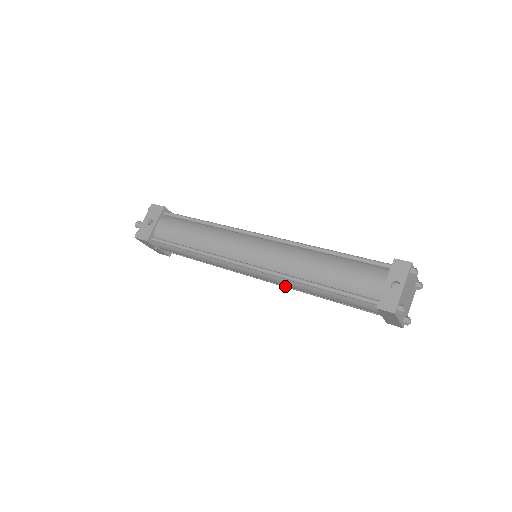
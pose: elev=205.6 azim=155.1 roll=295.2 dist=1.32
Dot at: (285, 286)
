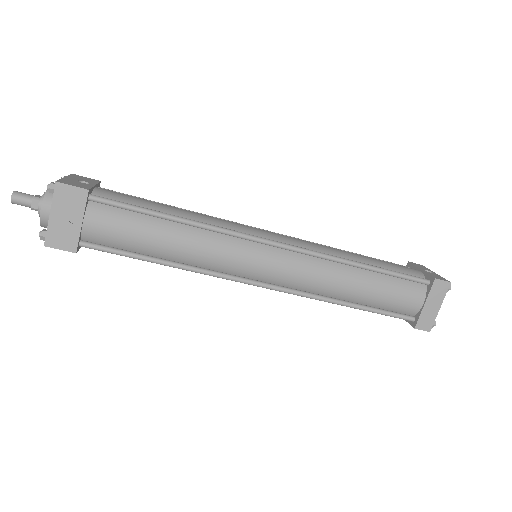
Dot at: (299, 291)
